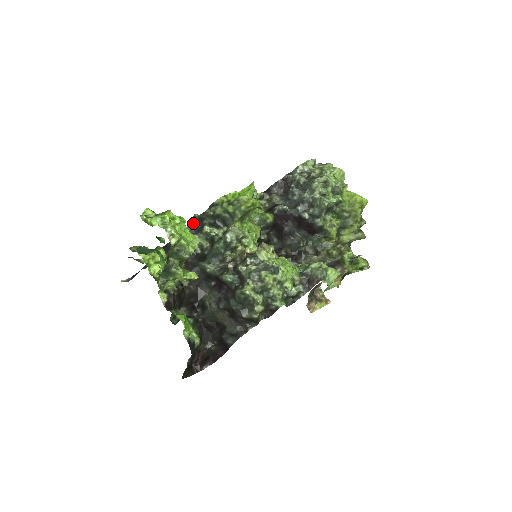
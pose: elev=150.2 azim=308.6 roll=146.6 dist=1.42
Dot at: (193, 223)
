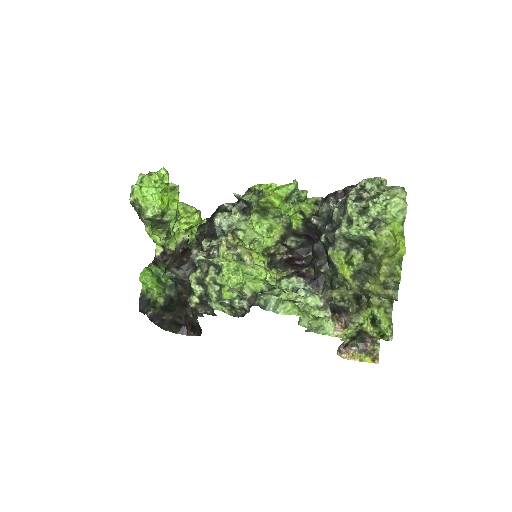
Dot at: occluded
